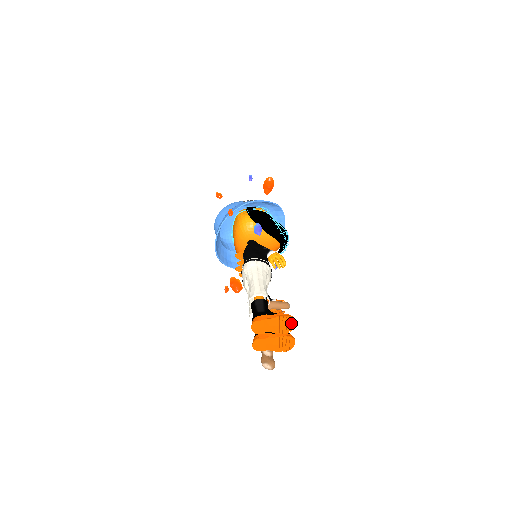
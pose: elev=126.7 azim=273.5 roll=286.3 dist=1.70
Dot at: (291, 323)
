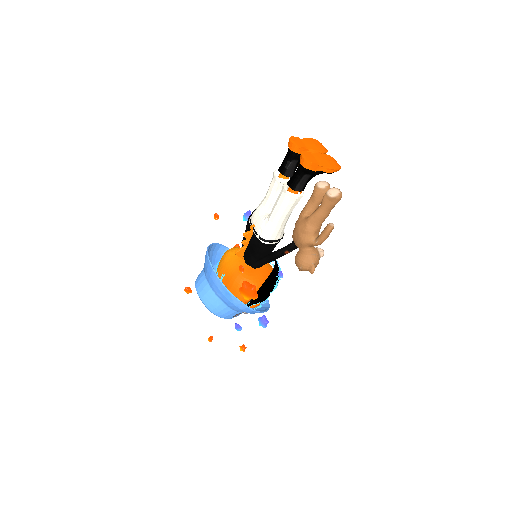
Dot at: (322, 146)
